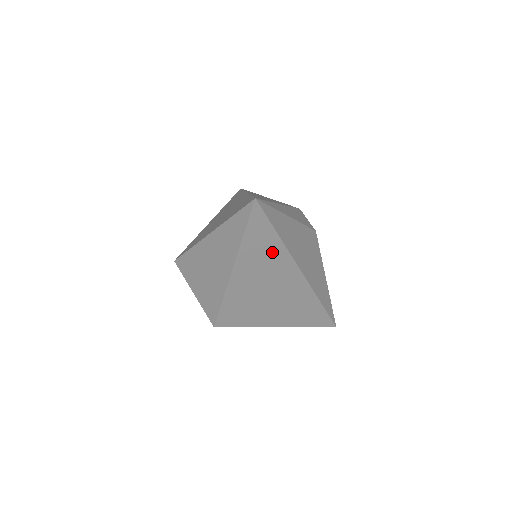
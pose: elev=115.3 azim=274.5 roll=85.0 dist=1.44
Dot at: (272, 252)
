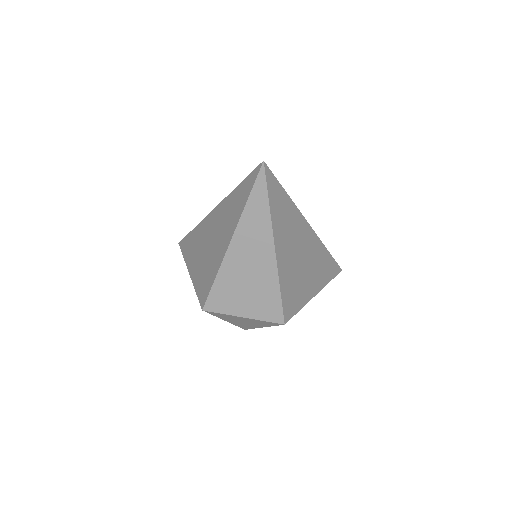
Dot at: (288, 212)
